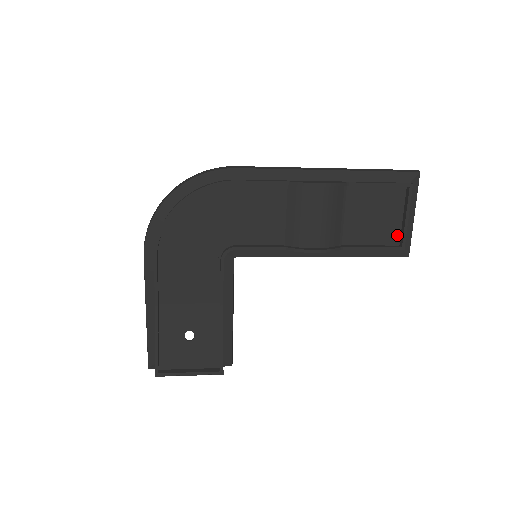
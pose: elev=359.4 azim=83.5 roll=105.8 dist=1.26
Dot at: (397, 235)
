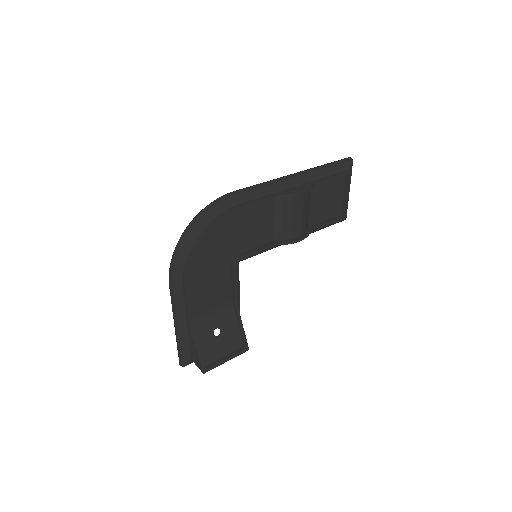
Dot at: (341, 208)
